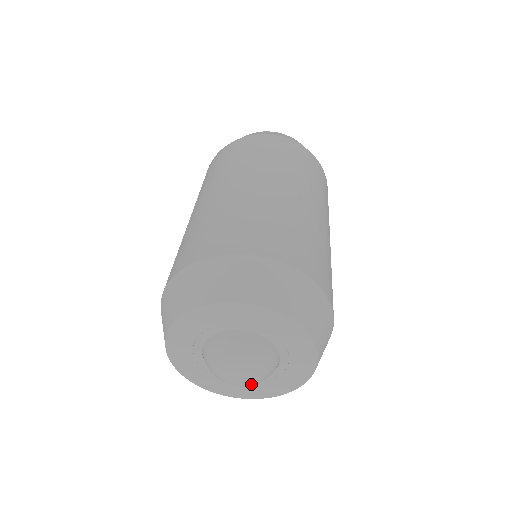
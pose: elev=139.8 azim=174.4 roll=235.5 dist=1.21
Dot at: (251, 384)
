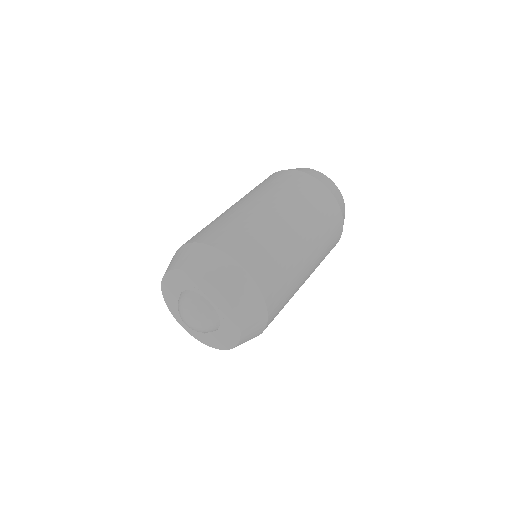
Dot at: (199, 330)
